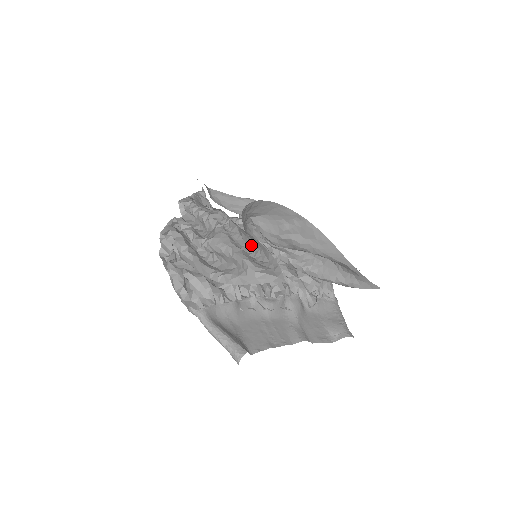
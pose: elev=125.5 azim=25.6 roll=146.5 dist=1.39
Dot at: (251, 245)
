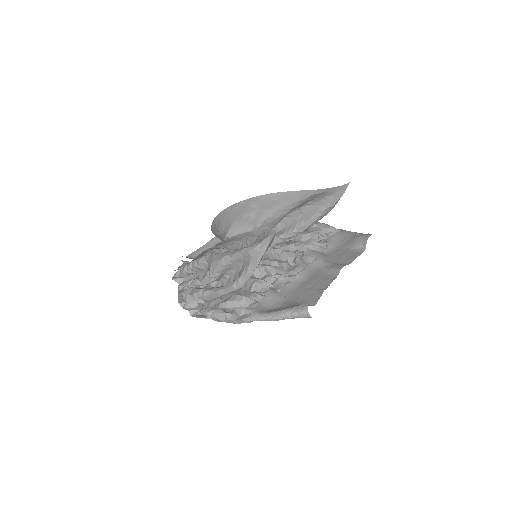
Dot at: (239, 245)
